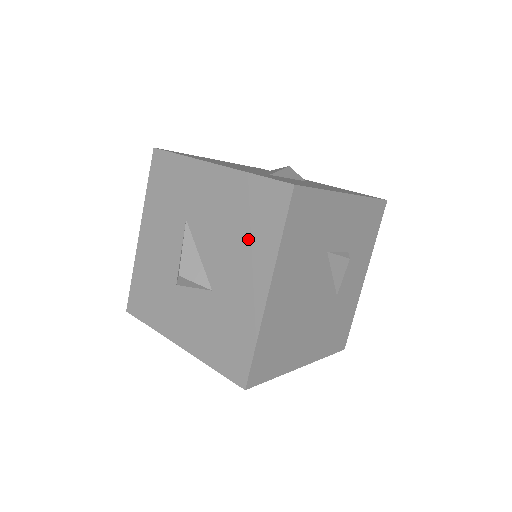
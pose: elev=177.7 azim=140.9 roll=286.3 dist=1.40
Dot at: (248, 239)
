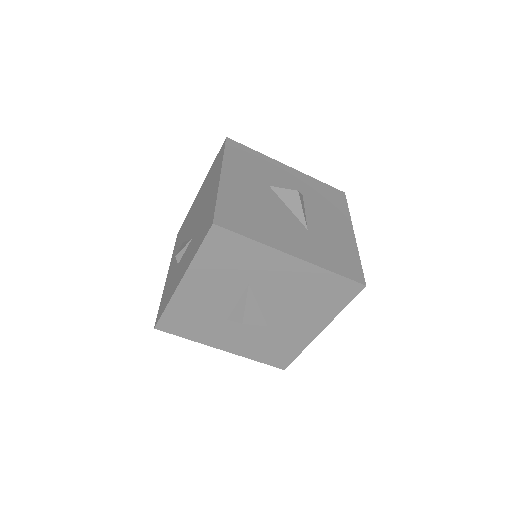
Dot at: (314, 306)
